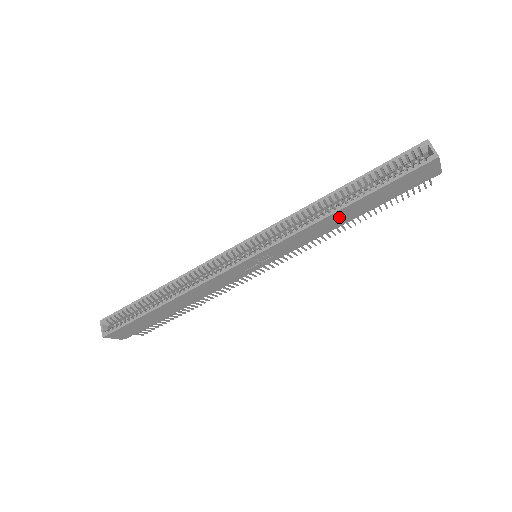
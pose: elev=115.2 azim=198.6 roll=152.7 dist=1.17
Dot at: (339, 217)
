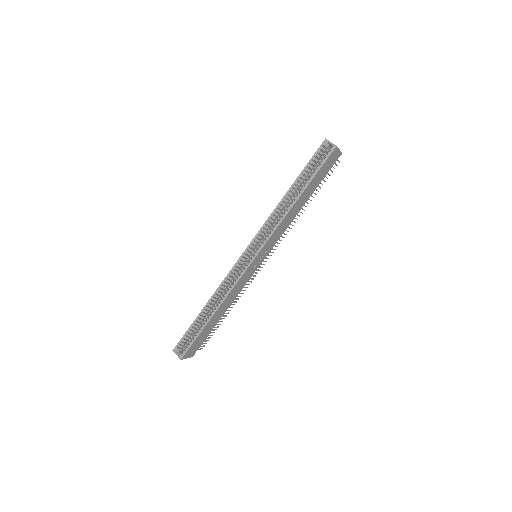
Dot at: (296, 207)
